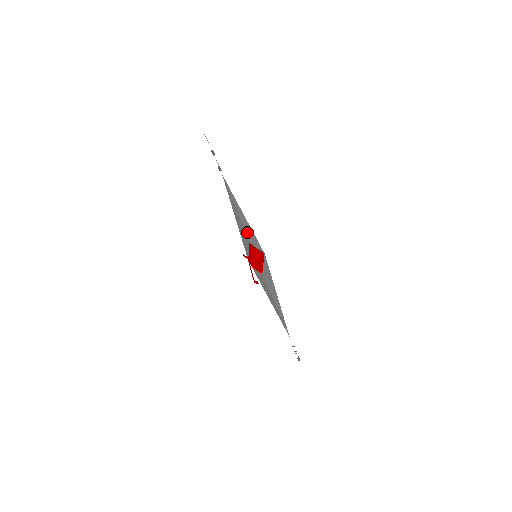
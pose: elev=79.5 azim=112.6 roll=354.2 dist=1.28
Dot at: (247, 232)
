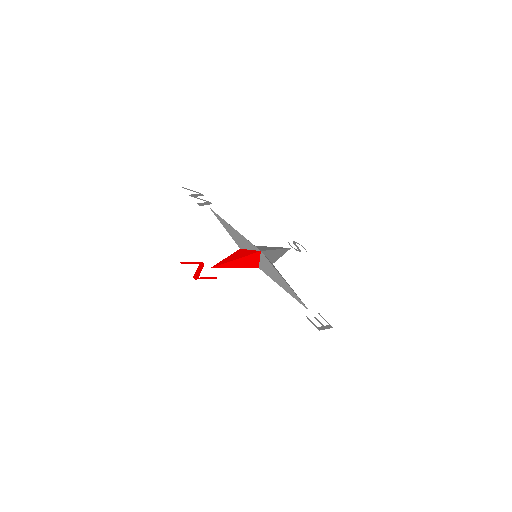
Dot at: (238, 241)
